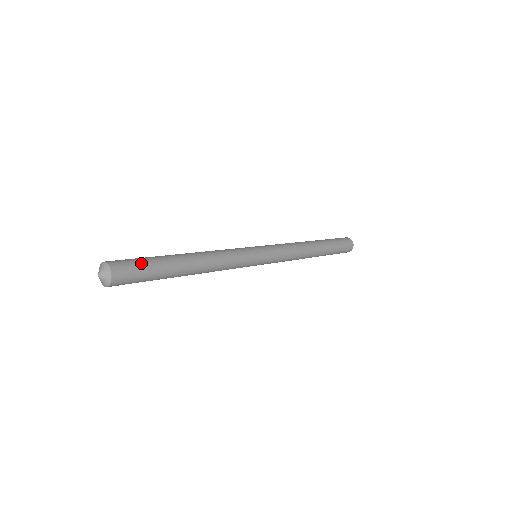
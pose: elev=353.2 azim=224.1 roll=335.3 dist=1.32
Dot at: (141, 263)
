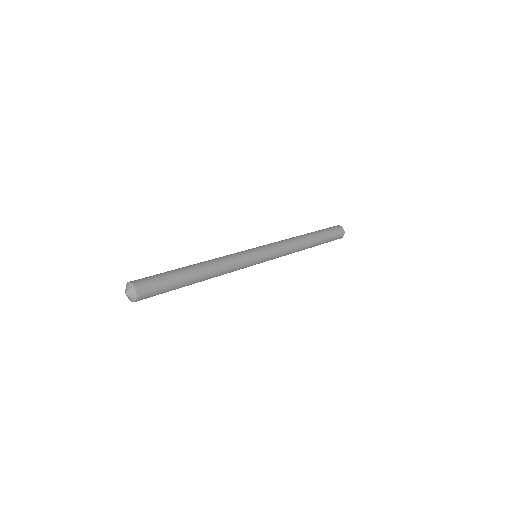
Dot at: (159, 280)
